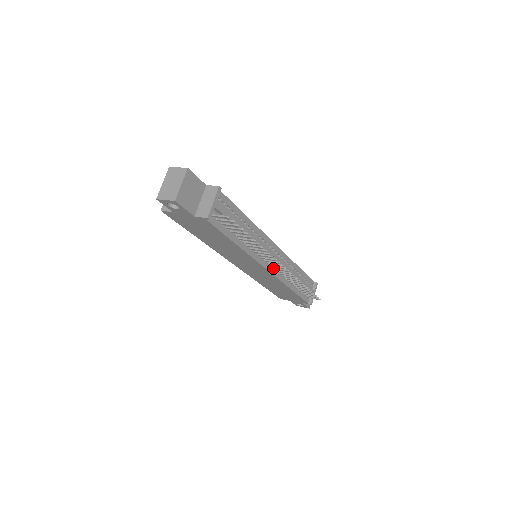
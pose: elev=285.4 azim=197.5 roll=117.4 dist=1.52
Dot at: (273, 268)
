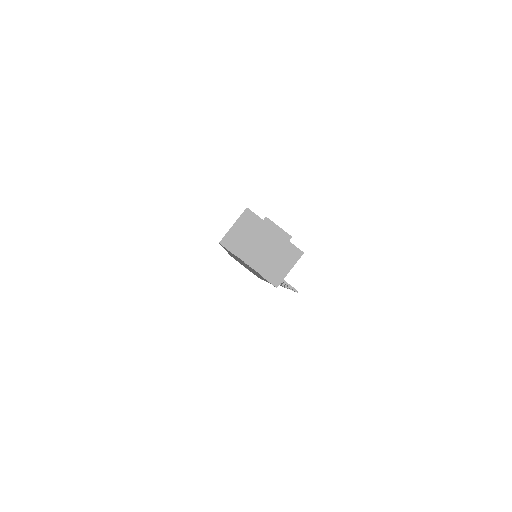
Dot at: occluded
